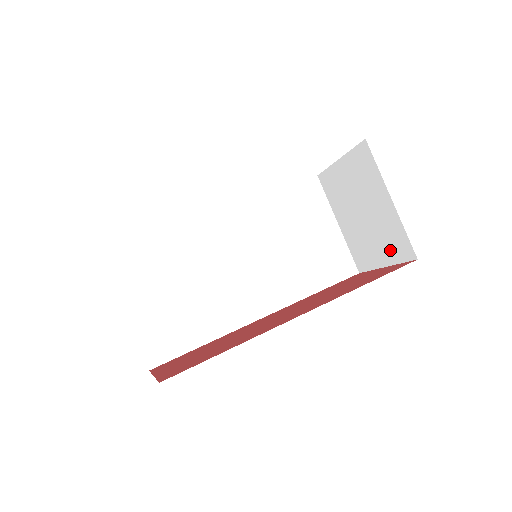
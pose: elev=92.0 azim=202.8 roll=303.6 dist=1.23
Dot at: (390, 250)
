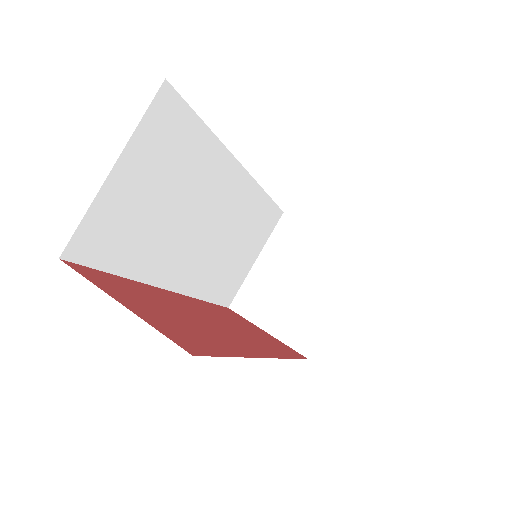
Dot at: (289, 329)
